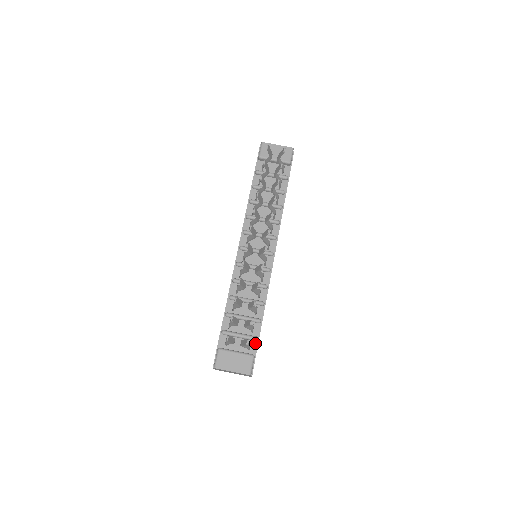
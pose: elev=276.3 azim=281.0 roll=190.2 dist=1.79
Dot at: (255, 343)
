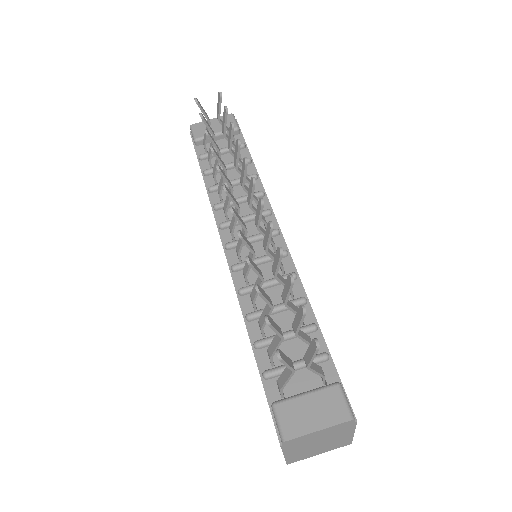
Dot at: (328, 365)
